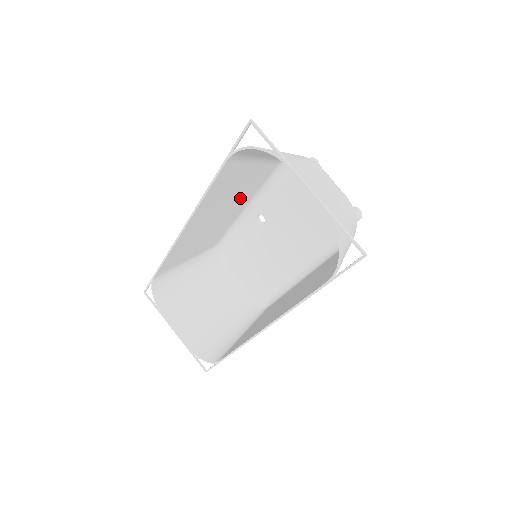
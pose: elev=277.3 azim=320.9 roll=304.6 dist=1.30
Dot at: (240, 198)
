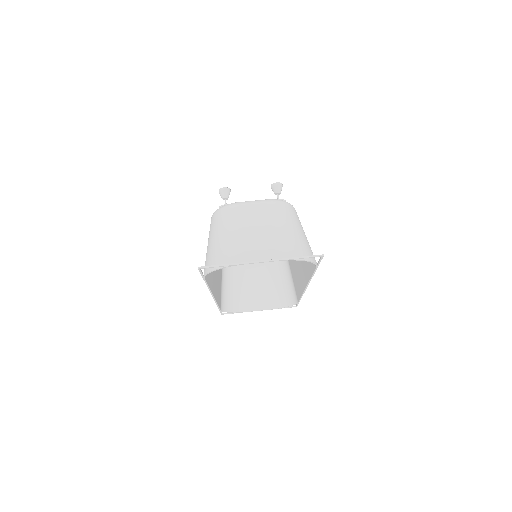
Dot at: occluded
